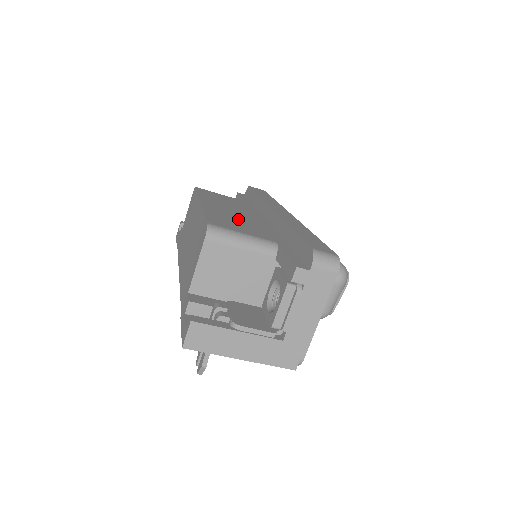
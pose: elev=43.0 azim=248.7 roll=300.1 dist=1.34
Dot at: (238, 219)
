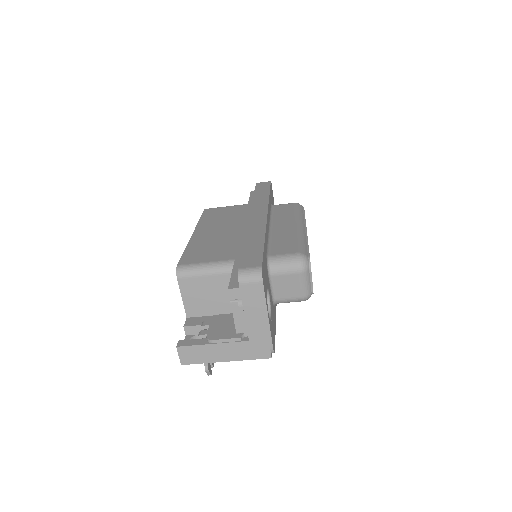
Dot at: (216, 242)
